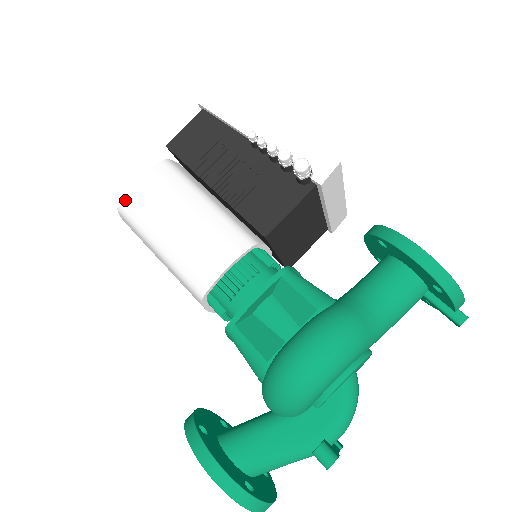
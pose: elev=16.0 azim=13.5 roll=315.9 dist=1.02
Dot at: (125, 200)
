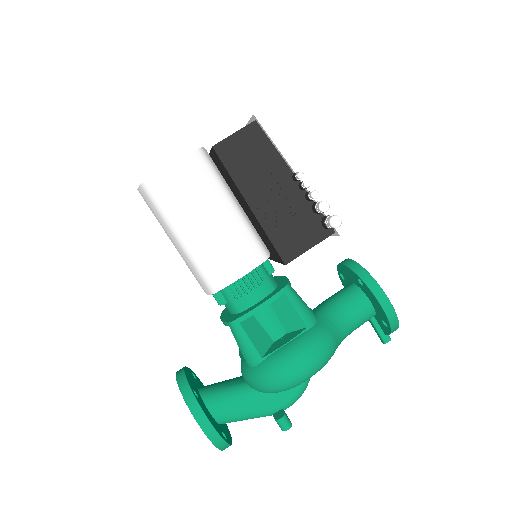
Dot at: (154, 180)
